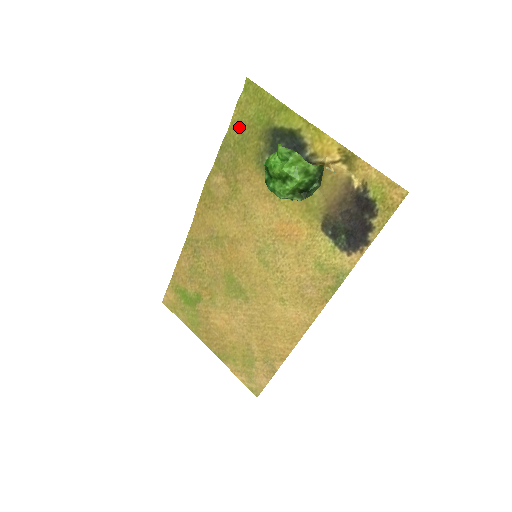
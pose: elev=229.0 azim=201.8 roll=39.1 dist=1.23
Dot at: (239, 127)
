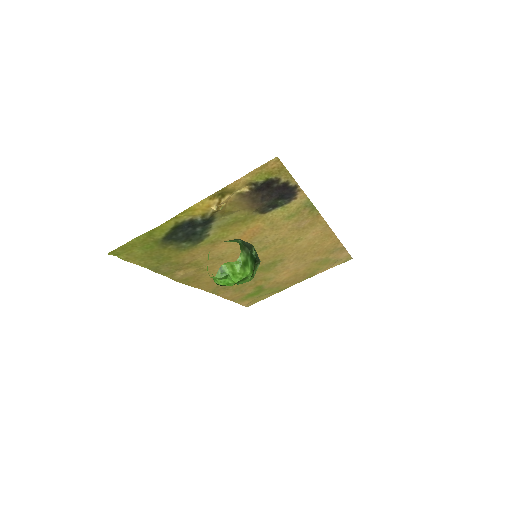
Dot at: (146, 260)
